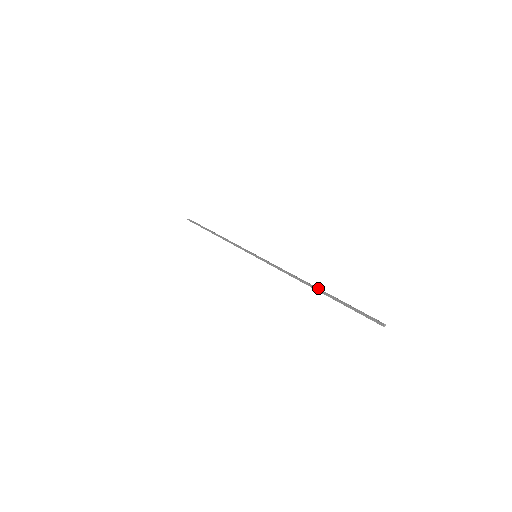
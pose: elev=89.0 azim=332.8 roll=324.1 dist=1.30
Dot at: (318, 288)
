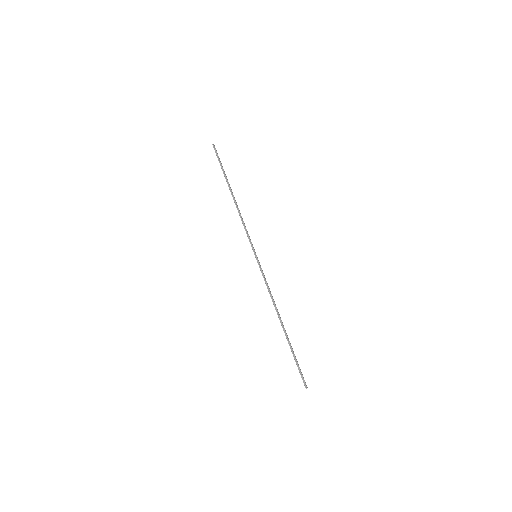
Dot at: occluded
